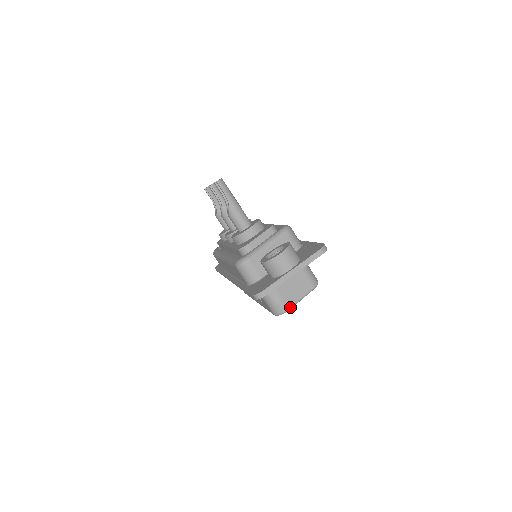
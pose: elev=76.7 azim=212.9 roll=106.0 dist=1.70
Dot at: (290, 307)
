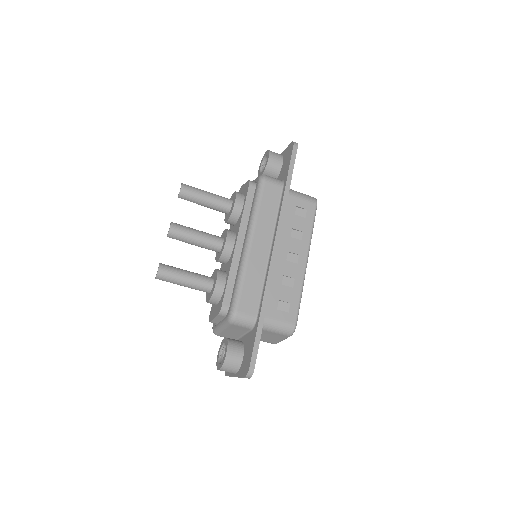
Dot at: (276, 343)
